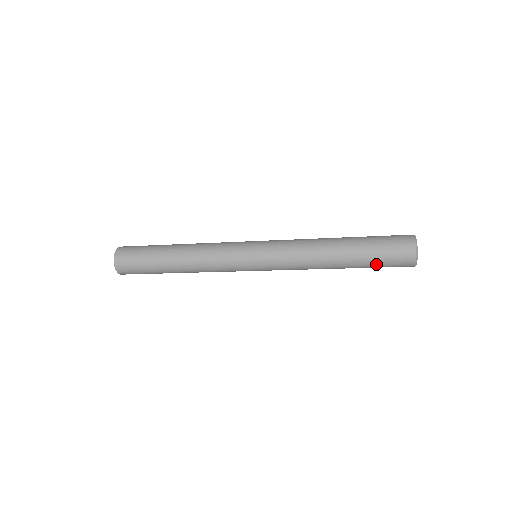
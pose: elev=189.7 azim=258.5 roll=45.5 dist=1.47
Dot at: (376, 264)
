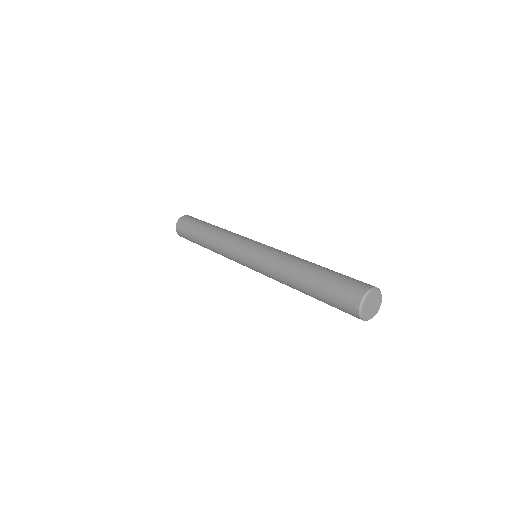
Dot at: (328, 302)
